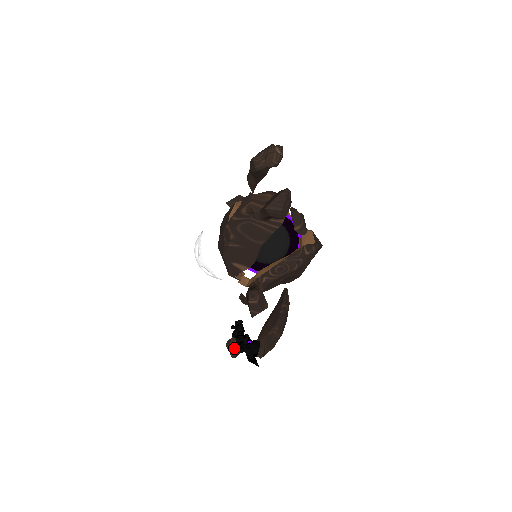
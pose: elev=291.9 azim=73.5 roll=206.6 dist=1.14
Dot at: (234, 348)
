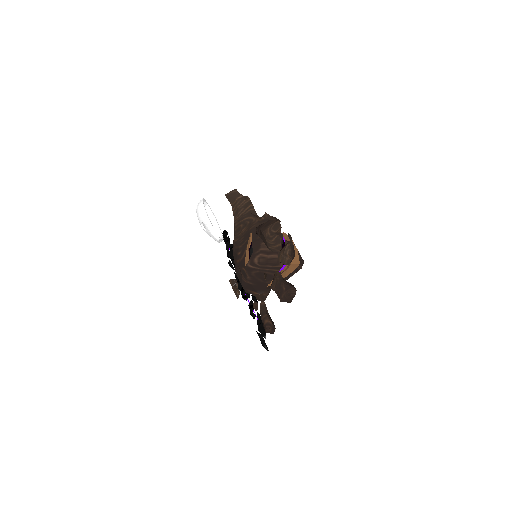
Dot at: (238, 293)
